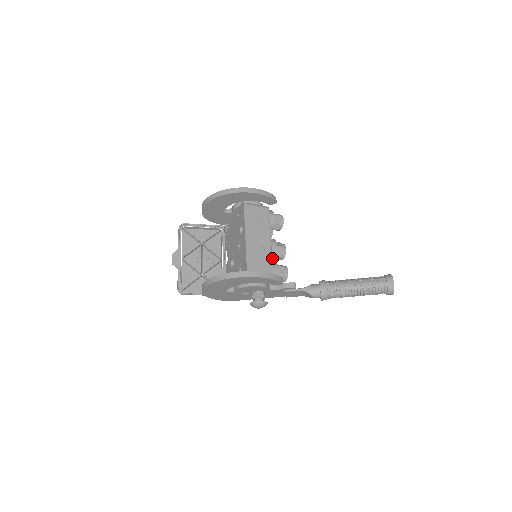
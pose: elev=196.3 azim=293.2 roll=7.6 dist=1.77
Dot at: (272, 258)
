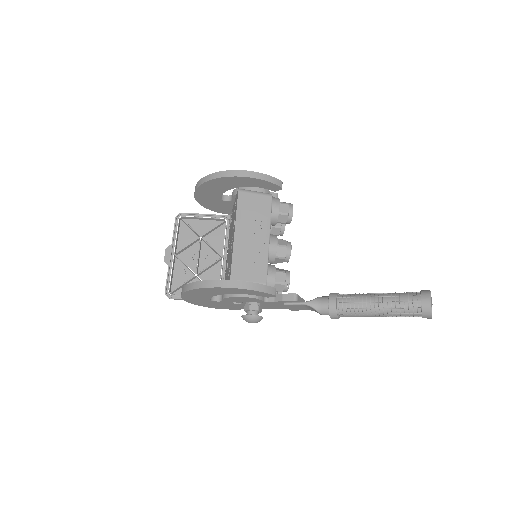
Dot at: (271, 260)
